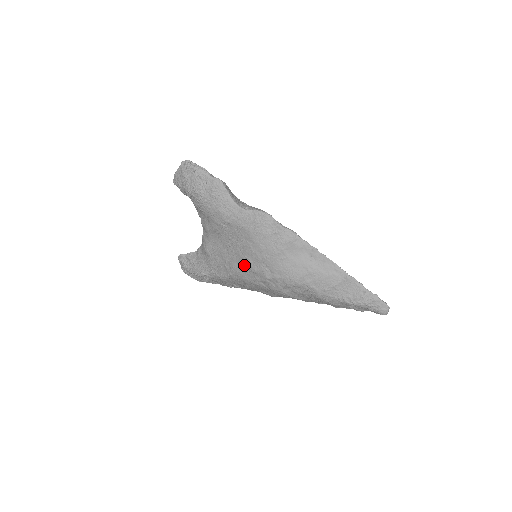
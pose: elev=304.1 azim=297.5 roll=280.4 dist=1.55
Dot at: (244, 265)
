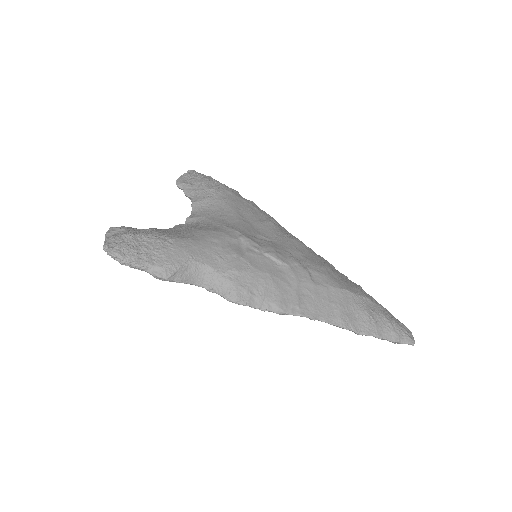
Dot at: occluded
